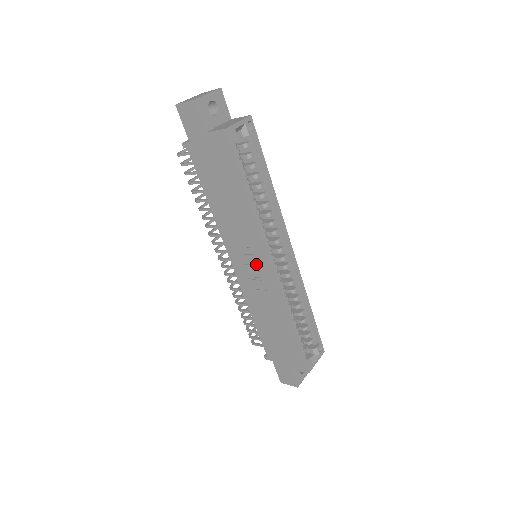
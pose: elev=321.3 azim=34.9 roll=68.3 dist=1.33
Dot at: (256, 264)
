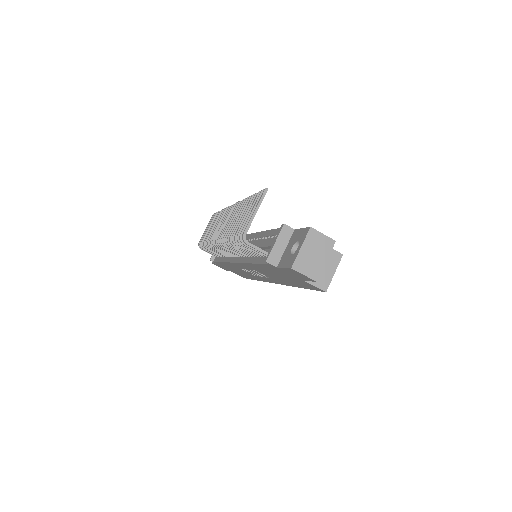
Dot at: (260, 275)
